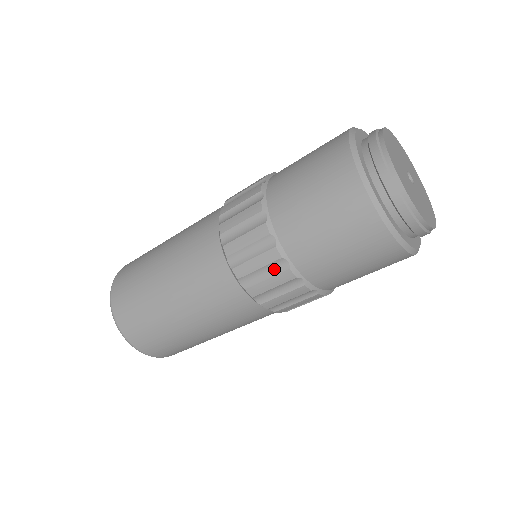
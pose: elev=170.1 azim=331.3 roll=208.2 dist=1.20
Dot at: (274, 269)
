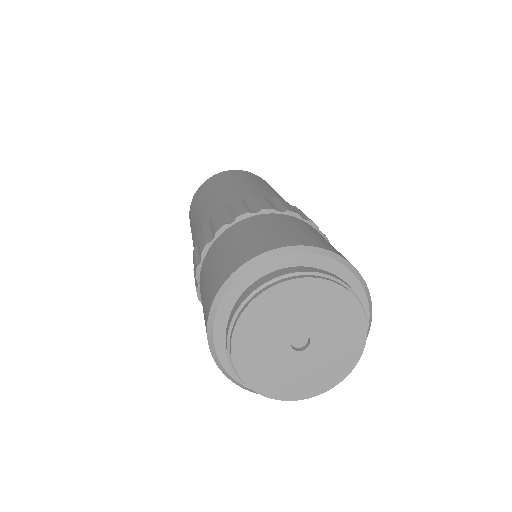
Dot at: occluded
